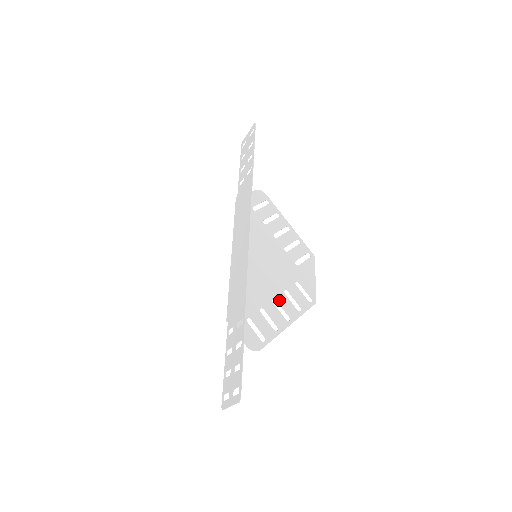
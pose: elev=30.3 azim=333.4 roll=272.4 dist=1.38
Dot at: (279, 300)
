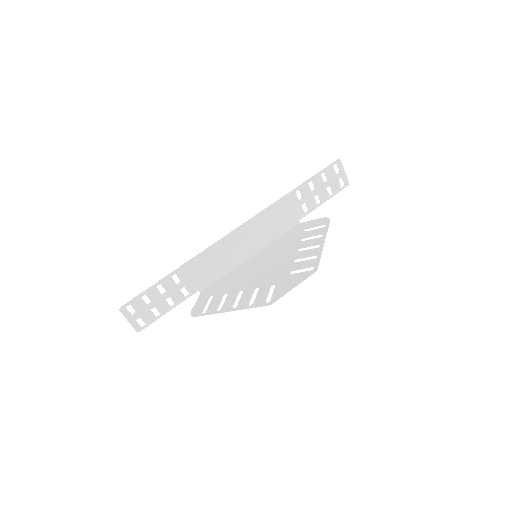
Dot at: (245, 292)
